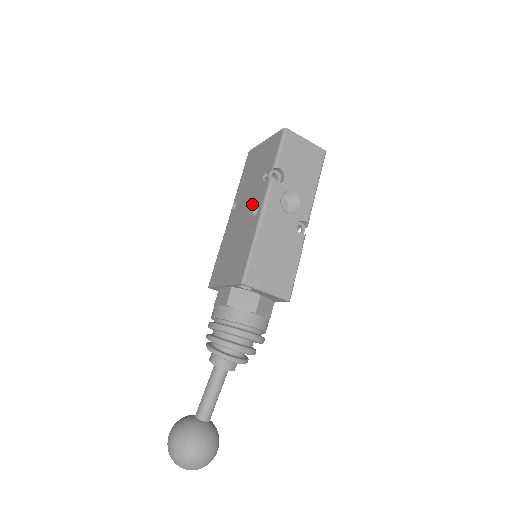
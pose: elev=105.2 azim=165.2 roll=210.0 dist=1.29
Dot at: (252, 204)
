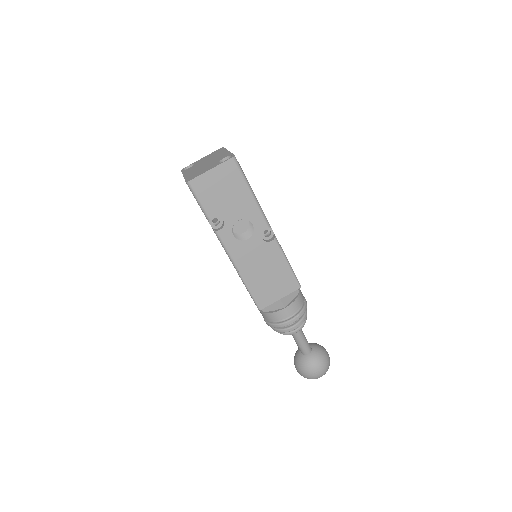
Dot at: occluded
